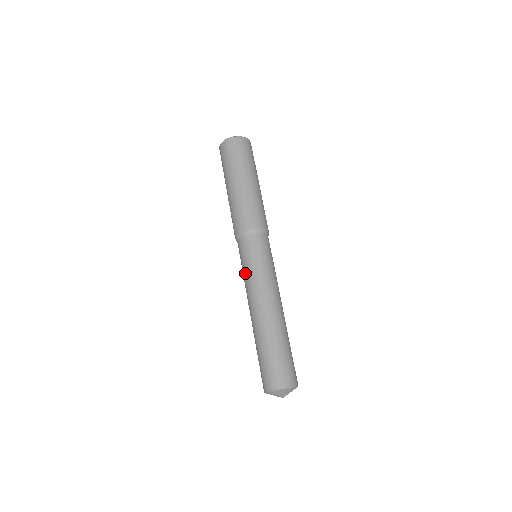
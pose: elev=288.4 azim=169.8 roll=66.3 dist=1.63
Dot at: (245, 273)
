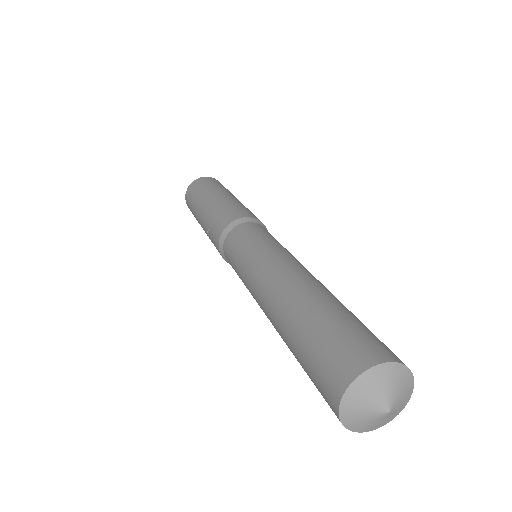
Dot at: (240, 272)
